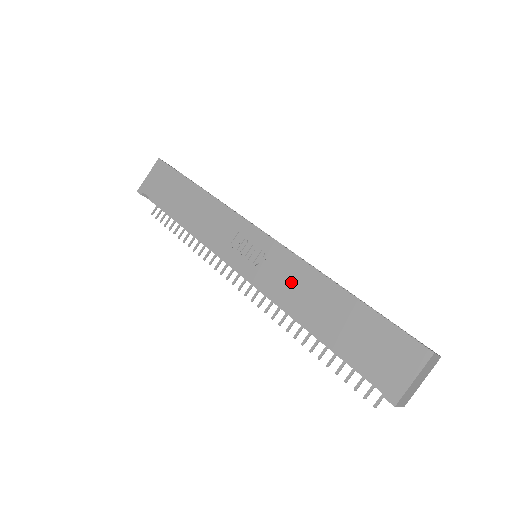
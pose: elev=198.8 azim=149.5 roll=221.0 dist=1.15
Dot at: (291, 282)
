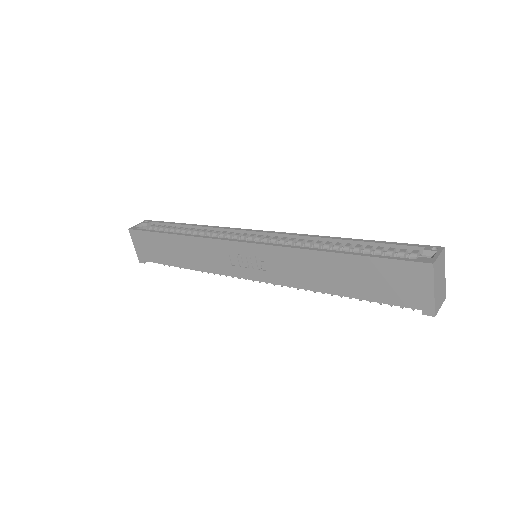
Dot at: (294, 268)
